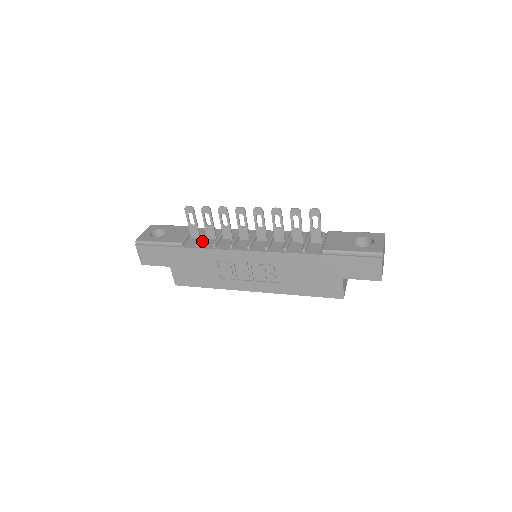
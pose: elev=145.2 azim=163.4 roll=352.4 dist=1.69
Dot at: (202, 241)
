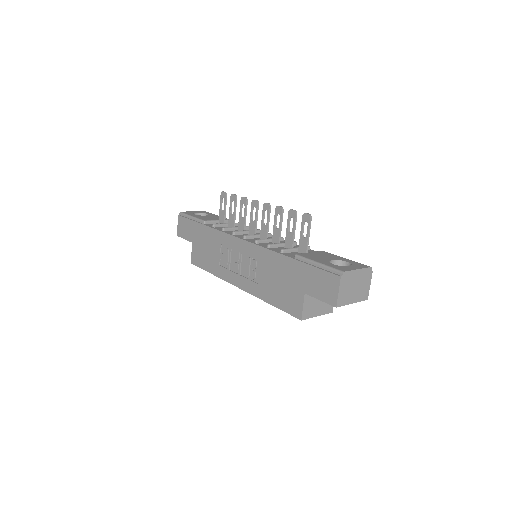
Dot at: (221, 226)
